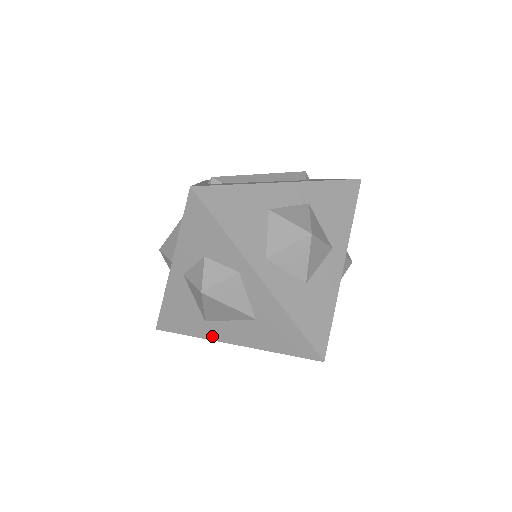
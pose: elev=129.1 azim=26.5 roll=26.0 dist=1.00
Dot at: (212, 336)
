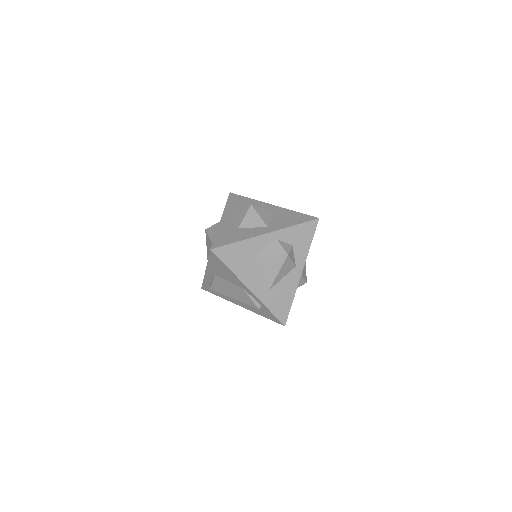
Dot at: occluded
